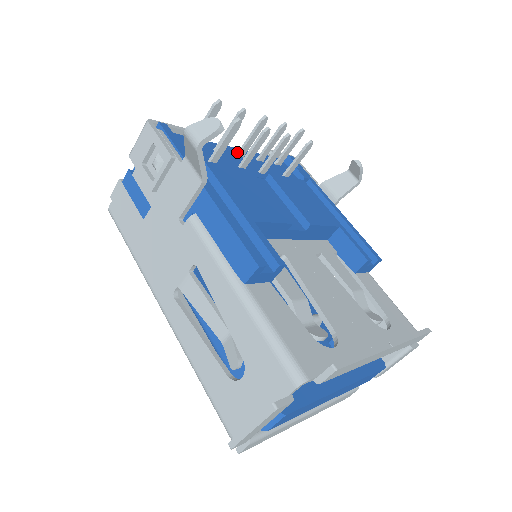
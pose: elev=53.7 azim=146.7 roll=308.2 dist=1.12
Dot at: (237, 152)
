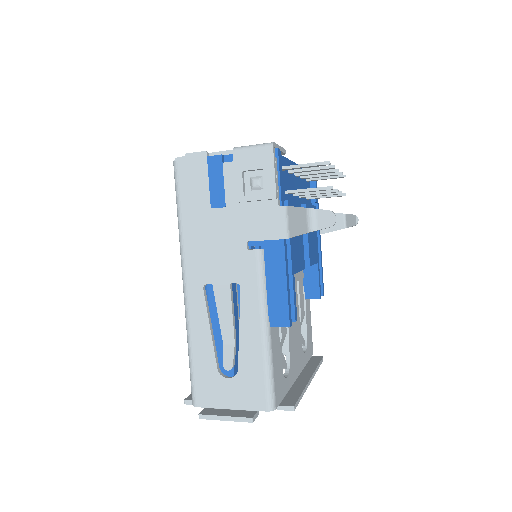
Dot at: (297, 173)
